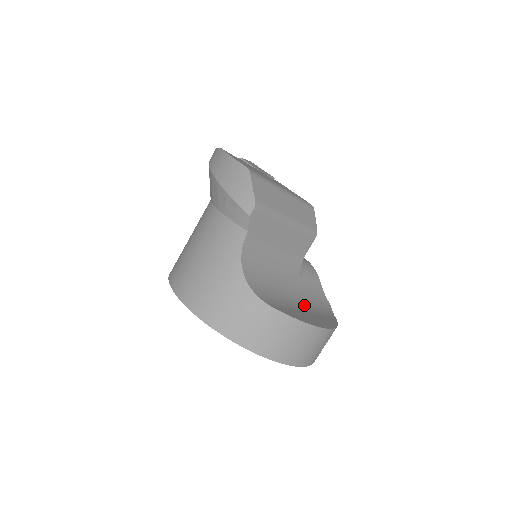
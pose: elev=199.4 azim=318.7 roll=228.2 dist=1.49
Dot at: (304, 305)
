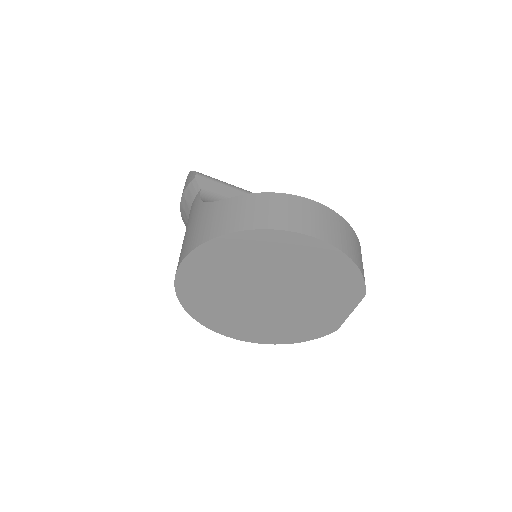
Dot at: occluded
